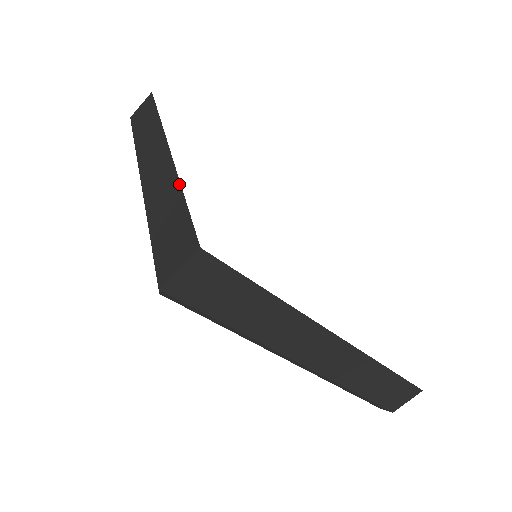
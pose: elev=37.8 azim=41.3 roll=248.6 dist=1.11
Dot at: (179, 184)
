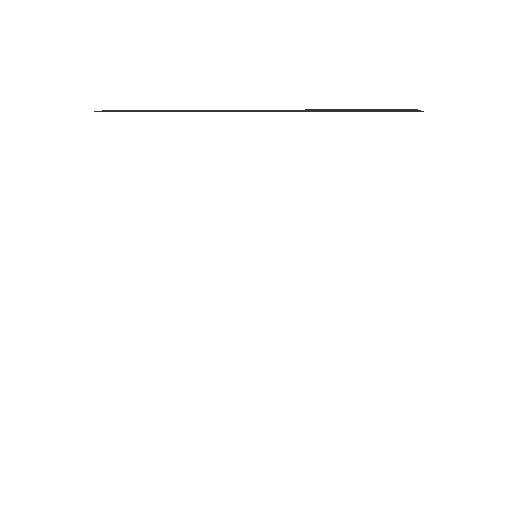
Dot at: occluded
